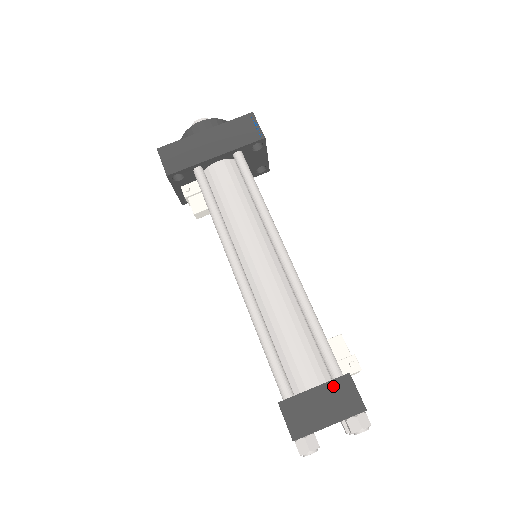
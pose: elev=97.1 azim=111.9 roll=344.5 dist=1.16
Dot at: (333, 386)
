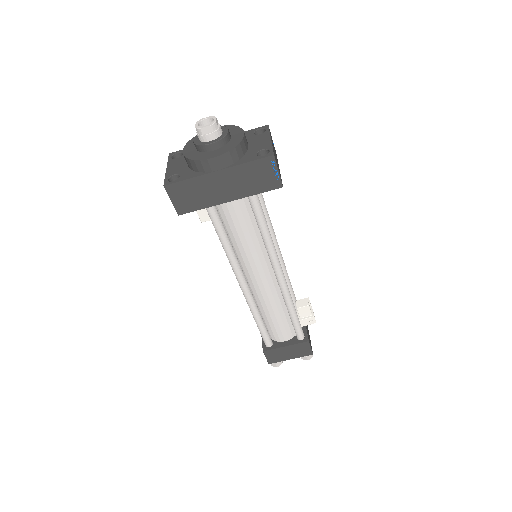
Dot at: (297, 346)
